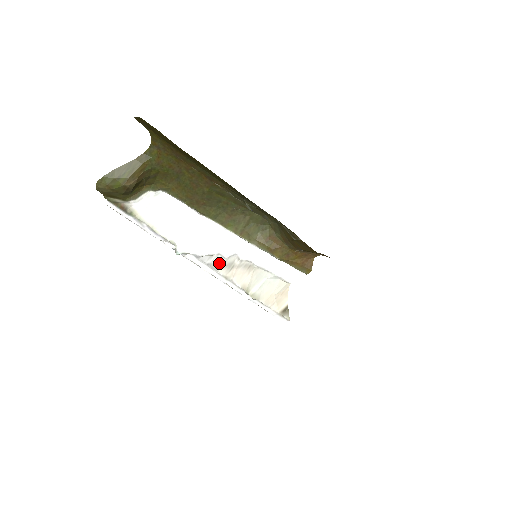
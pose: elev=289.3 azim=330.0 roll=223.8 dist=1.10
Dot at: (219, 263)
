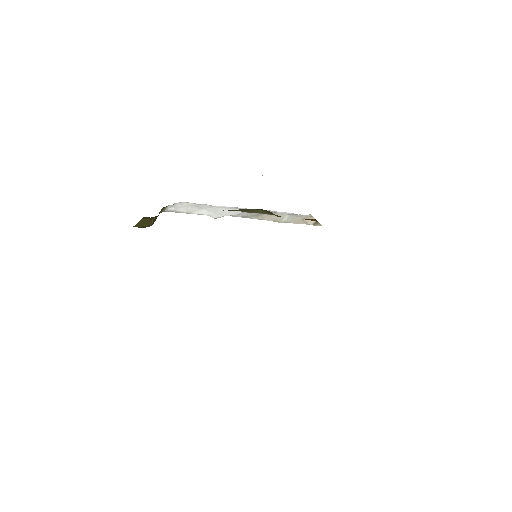
Dot at: (247, 215)
